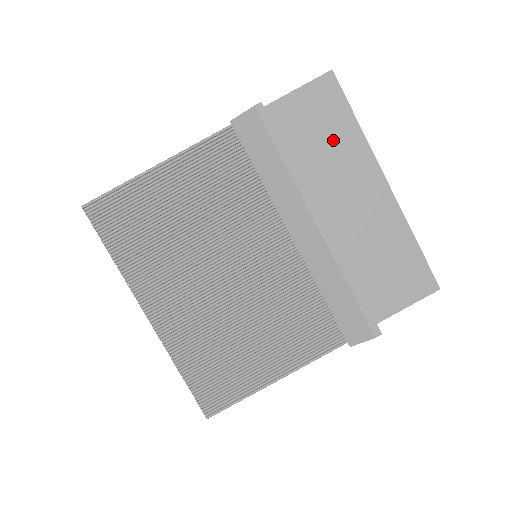
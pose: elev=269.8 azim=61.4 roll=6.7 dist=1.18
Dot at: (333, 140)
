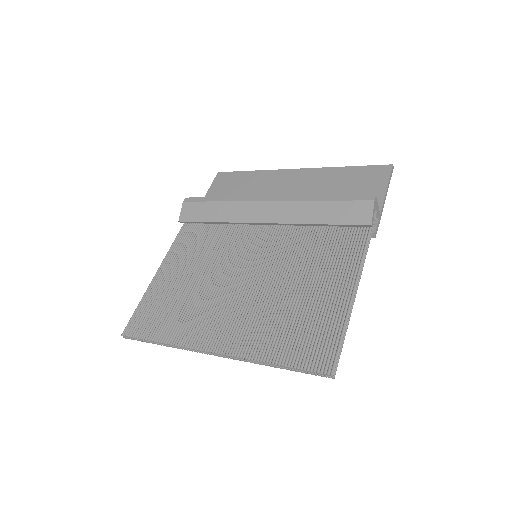
Dot at: (247, 186)
